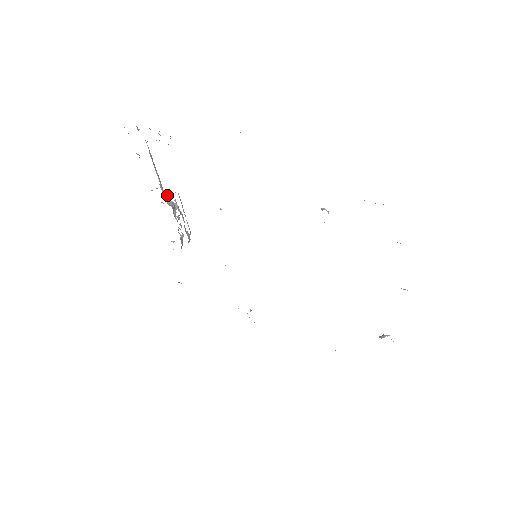
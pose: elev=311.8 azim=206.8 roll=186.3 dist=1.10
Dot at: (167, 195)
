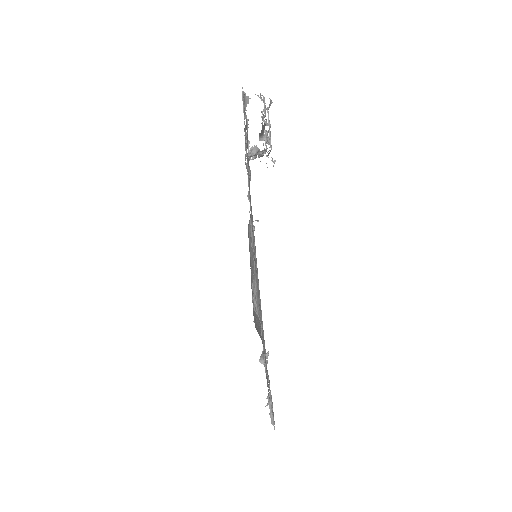
Dot at: (261, 140)
